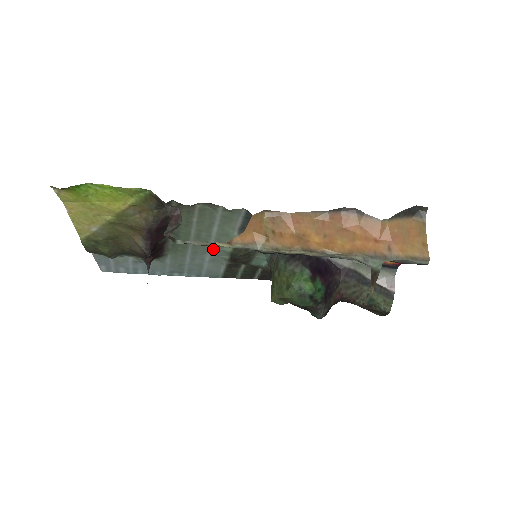
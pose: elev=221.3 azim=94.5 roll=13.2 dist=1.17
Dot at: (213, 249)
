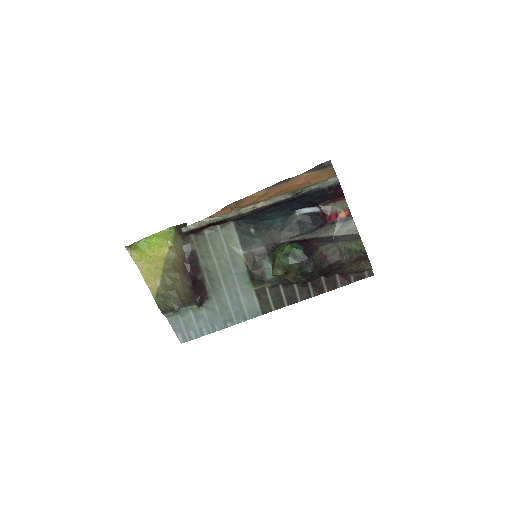
Dot at: (237, 277)
